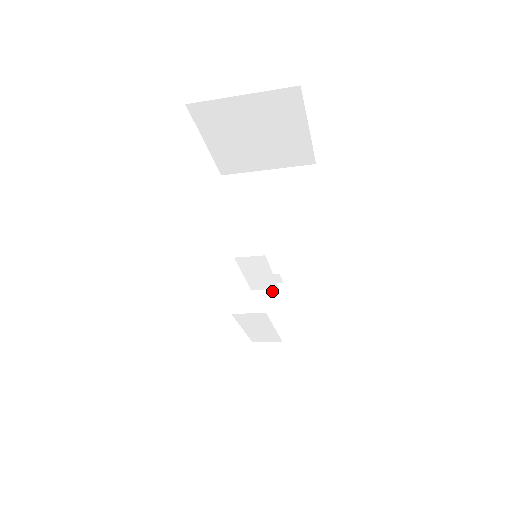
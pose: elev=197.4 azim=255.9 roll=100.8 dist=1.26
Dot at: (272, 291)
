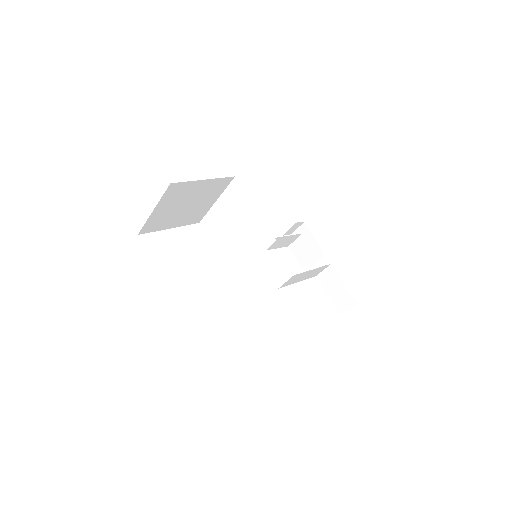
Dot at: (299, 238)
